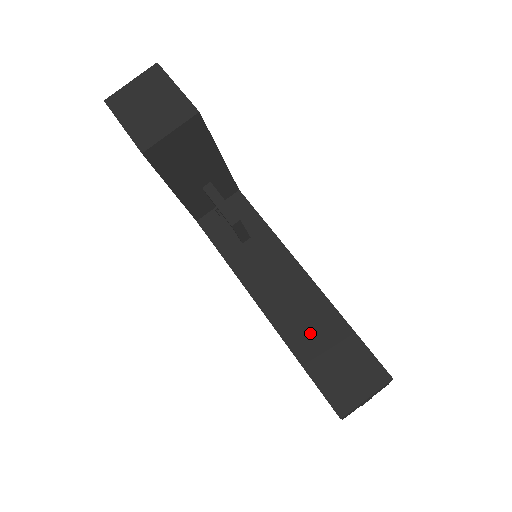
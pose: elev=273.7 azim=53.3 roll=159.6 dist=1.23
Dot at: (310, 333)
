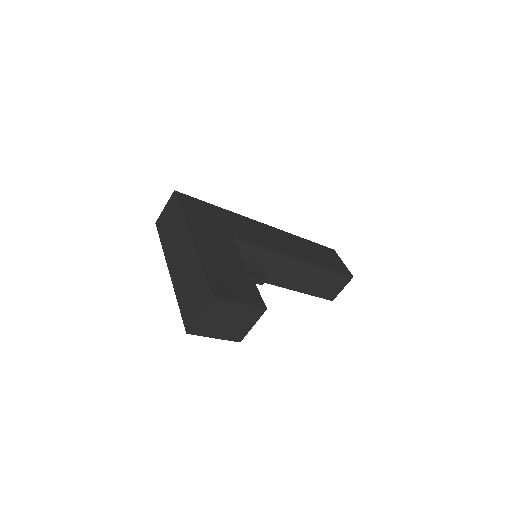
Dot at: (309, 282)
